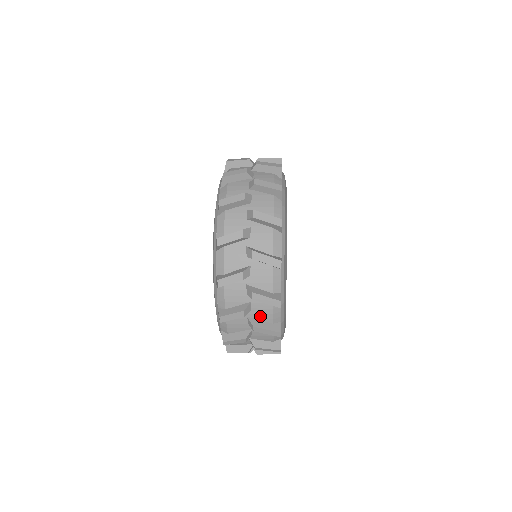
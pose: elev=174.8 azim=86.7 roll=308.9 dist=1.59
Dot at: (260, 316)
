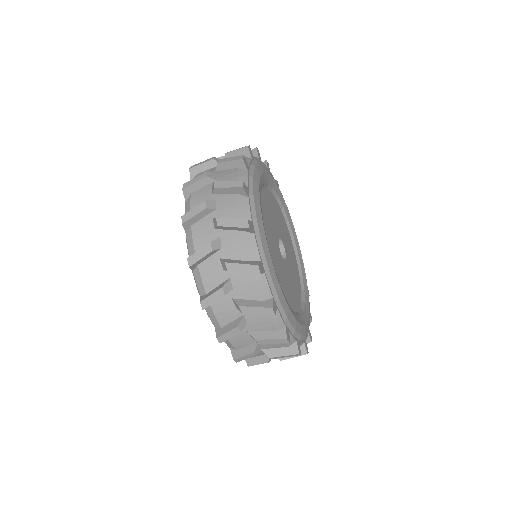
Dot at: (245, 294)
